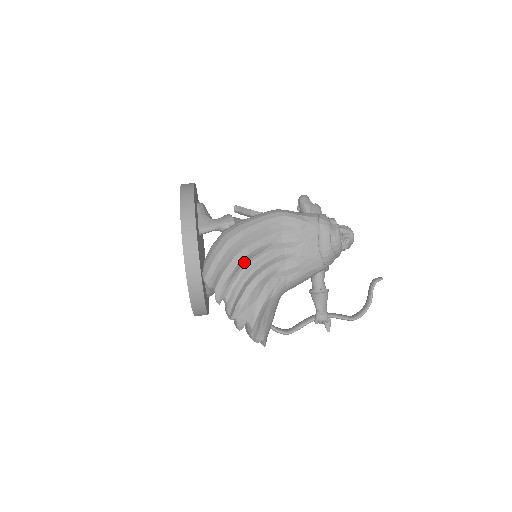
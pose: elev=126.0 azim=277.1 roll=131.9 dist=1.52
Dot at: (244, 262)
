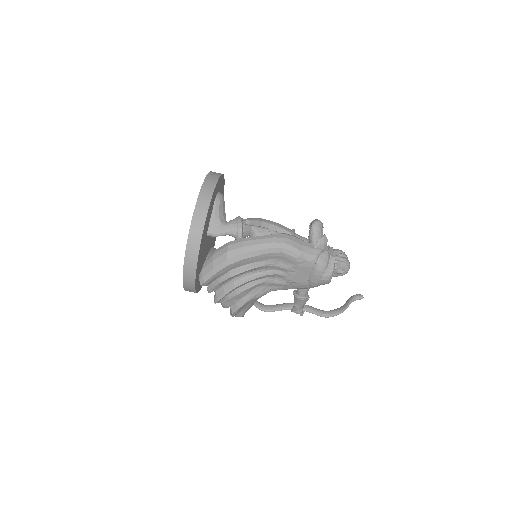
Dot at: (238, 275)
